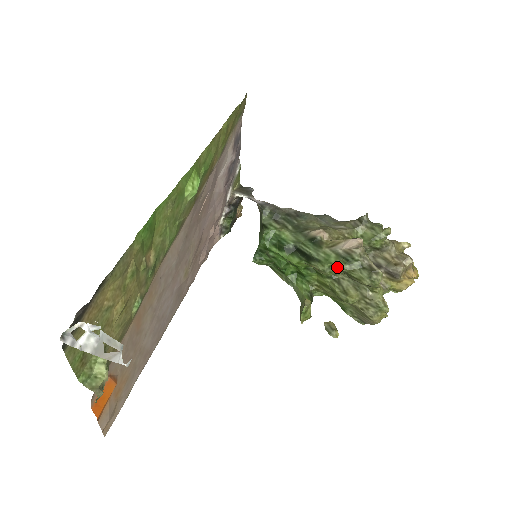
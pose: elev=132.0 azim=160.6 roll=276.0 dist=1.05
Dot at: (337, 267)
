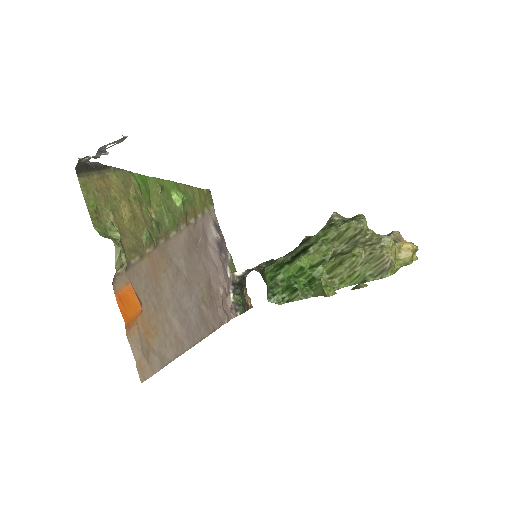
Dot at: (328, 236)
